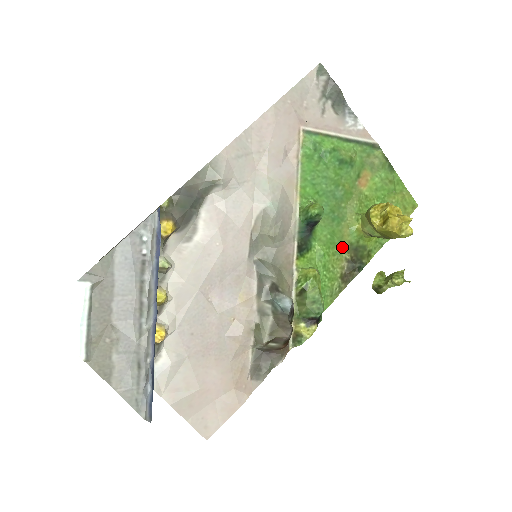
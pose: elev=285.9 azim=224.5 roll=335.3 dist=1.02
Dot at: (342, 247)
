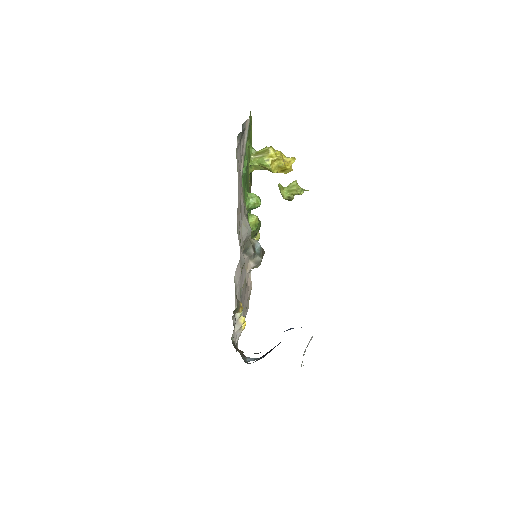
Dot at: (249, 187)
